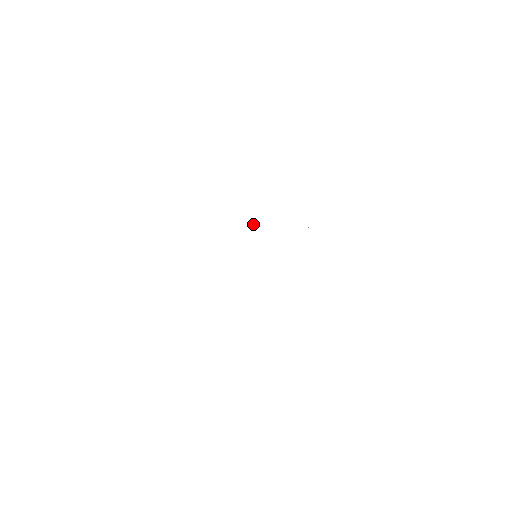
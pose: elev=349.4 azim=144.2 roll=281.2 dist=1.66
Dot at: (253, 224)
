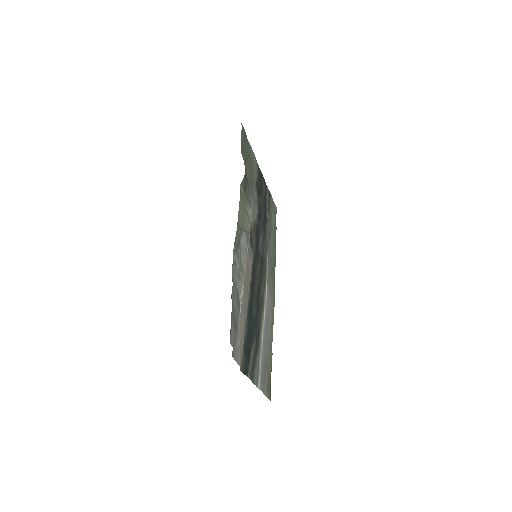
Dot at: (249, 233)
